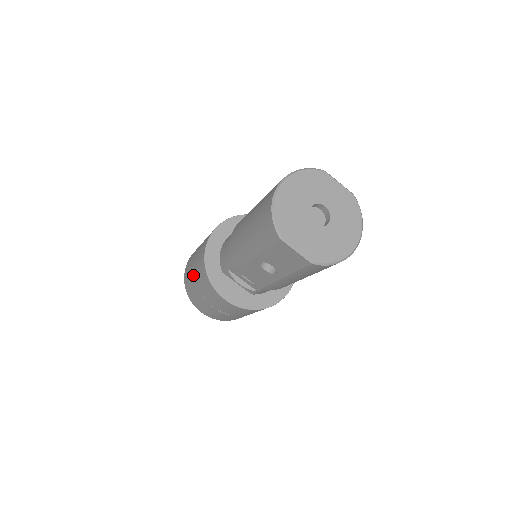
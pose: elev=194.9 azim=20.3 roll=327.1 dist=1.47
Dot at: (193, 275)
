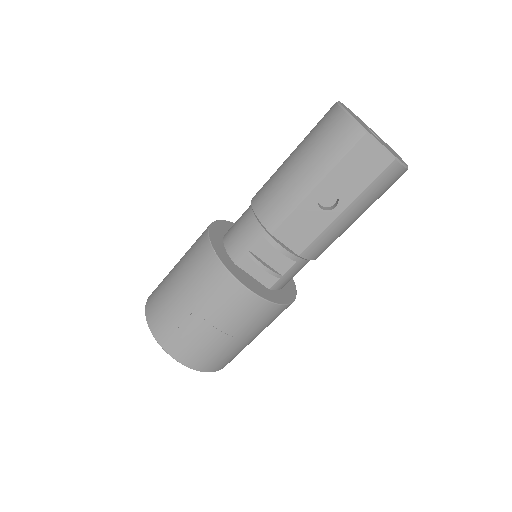
Dot at: (179, 293)
